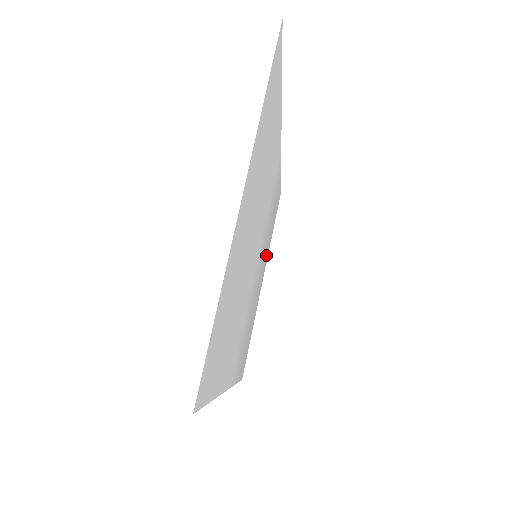
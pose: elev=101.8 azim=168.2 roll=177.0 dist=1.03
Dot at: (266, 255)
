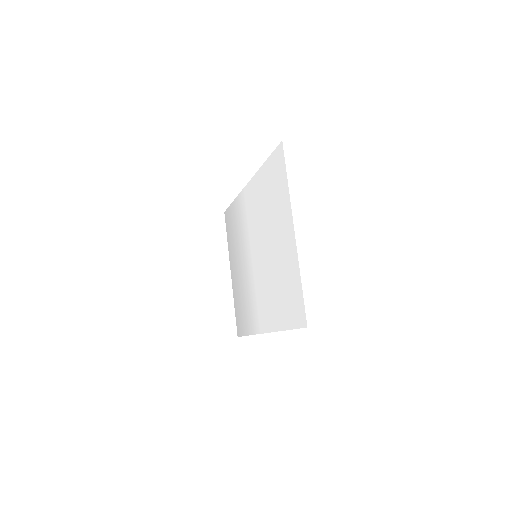
Dot at: (232, 255)
